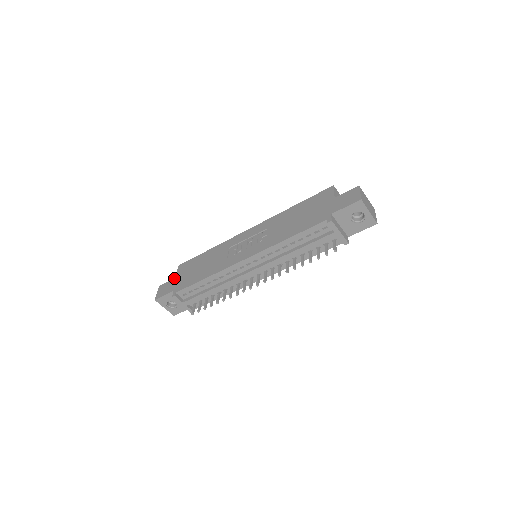
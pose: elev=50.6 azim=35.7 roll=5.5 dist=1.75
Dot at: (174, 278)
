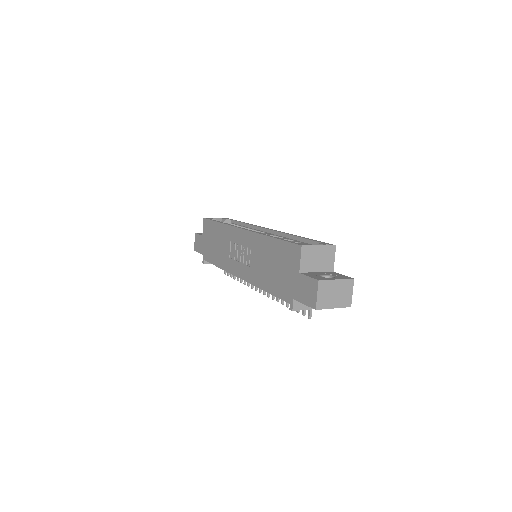
Dot at: (202, 236)
